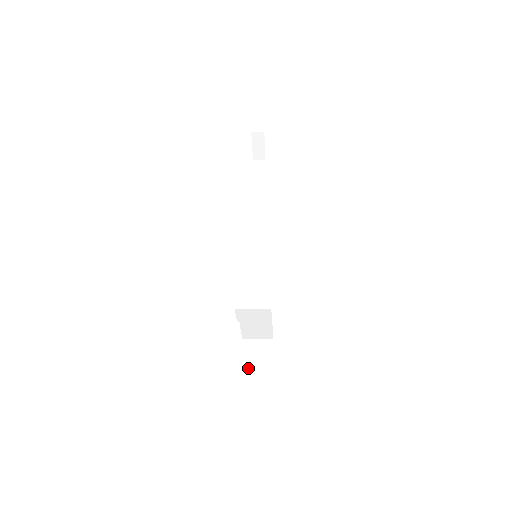
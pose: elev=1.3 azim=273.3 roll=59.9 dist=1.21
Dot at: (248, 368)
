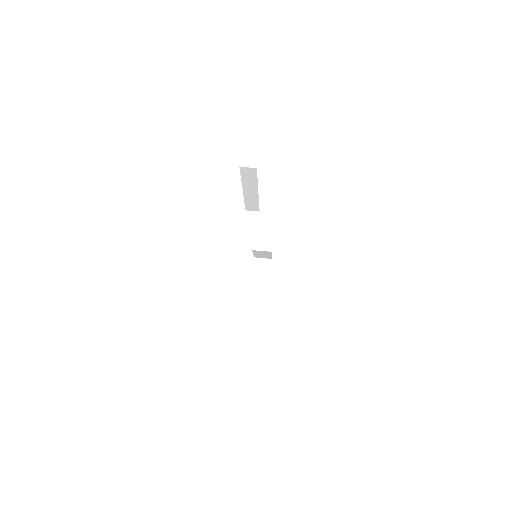
Dot at: occluded
